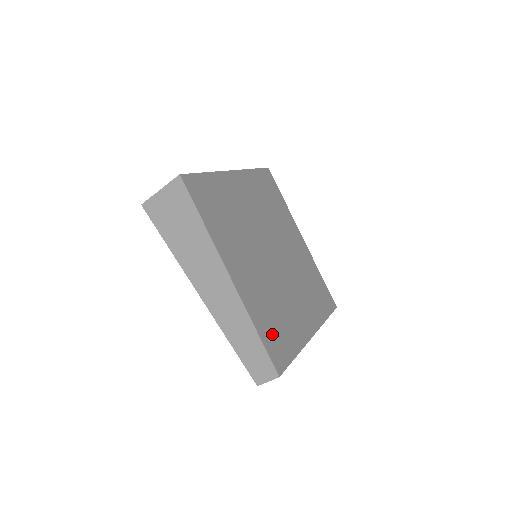
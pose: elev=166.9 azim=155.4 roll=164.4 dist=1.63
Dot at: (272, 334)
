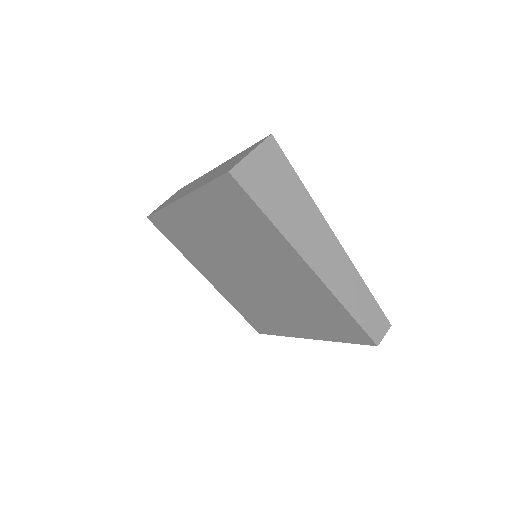
Dot at: occluded
